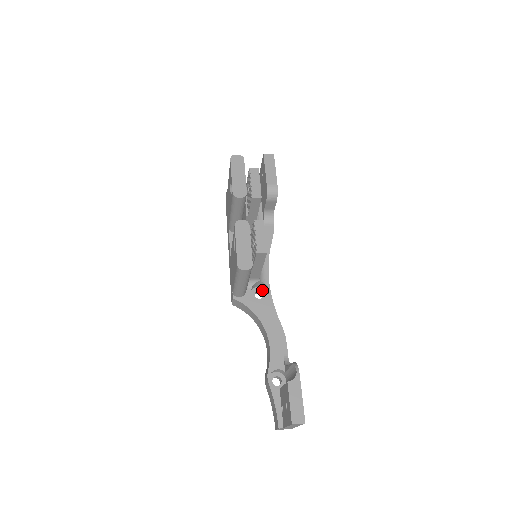
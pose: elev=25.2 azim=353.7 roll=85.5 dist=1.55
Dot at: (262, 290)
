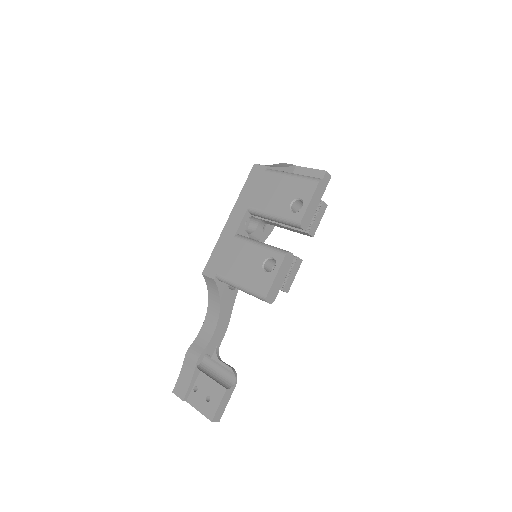
Dot at: occluded
